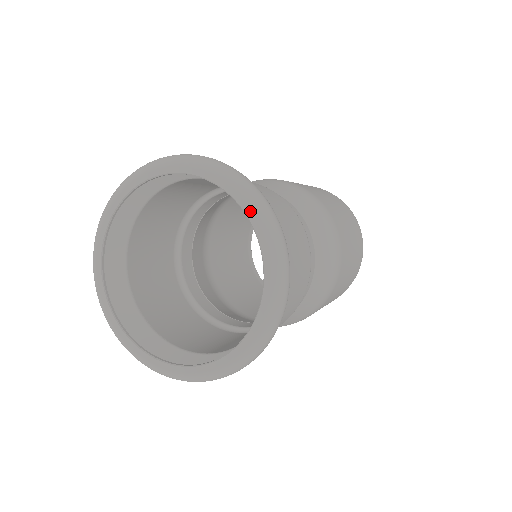
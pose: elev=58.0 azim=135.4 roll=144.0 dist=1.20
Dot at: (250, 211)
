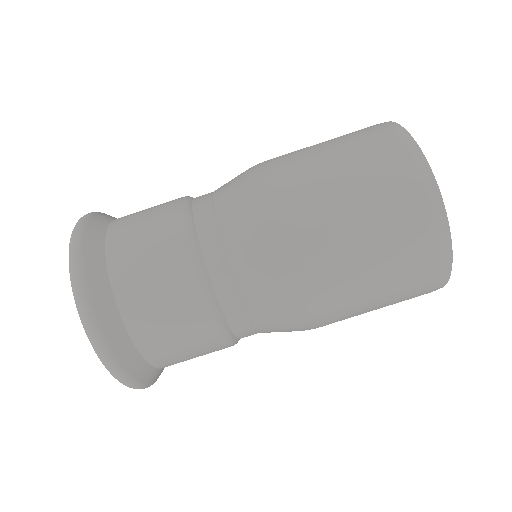
Dot at: occluded
